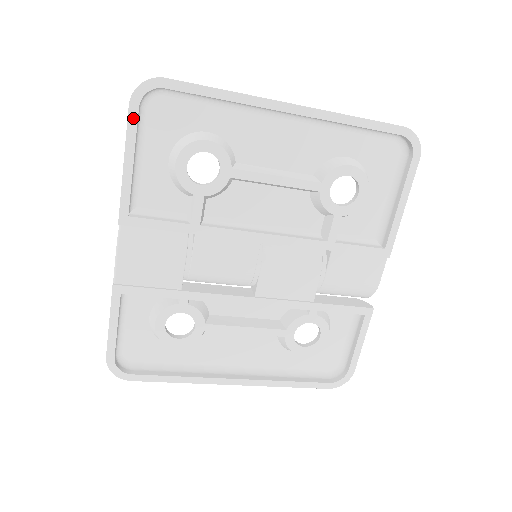
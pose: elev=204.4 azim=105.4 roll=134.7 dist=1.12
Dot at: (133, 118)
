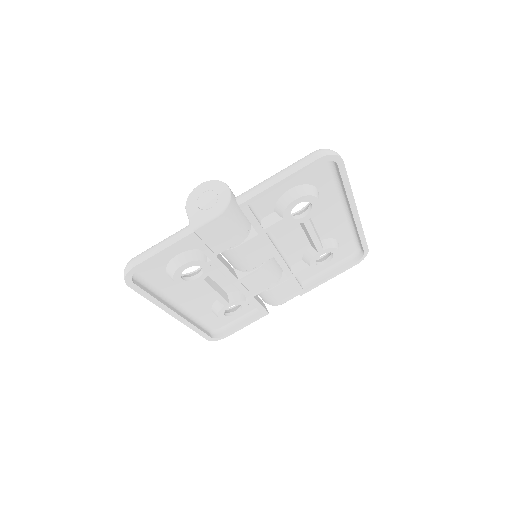
Dot at: (312, 165)
